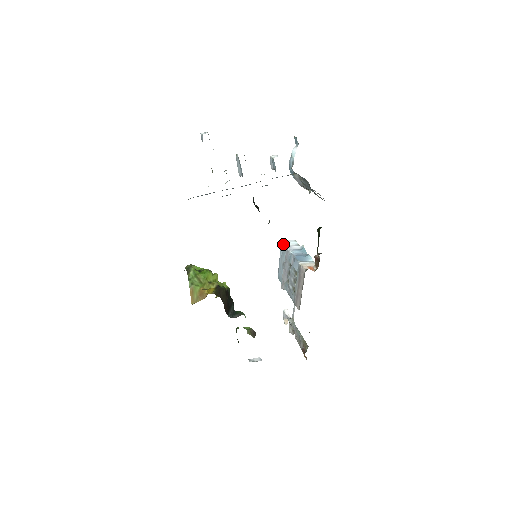
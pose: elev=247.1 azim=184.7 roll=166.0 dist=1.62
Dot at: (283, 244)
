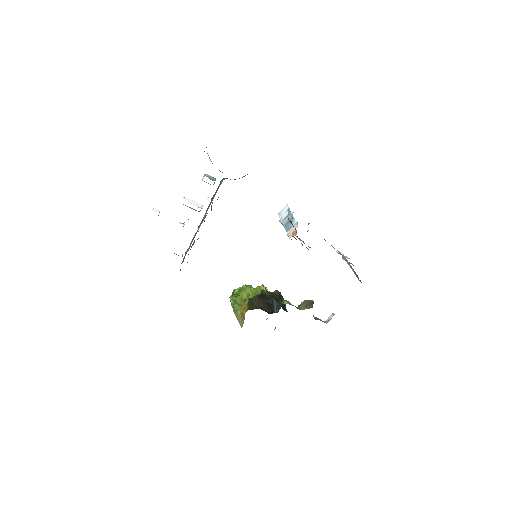
Dot at: (279, 217)
